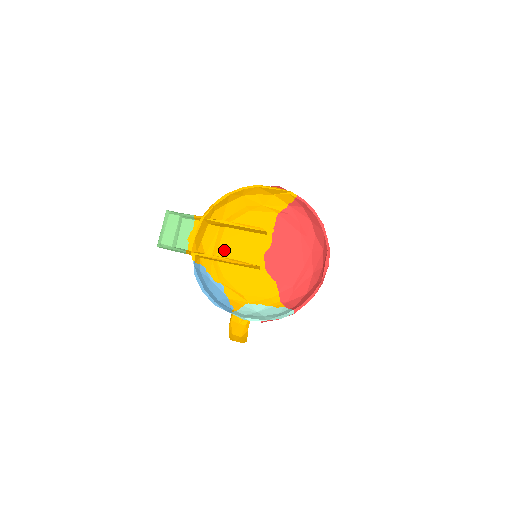
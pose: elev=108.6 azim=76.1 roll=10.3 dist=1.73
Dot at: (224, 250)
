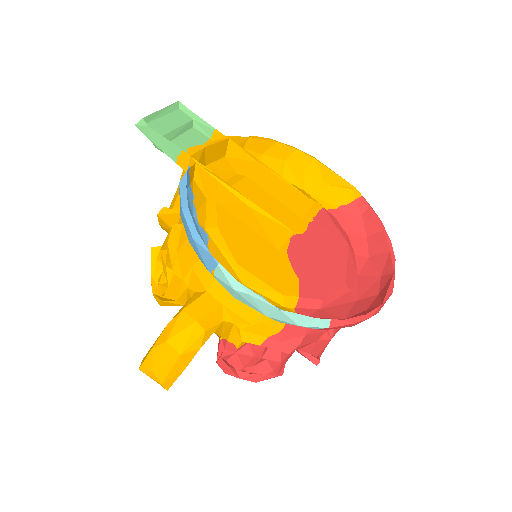
Dot at: occluded
